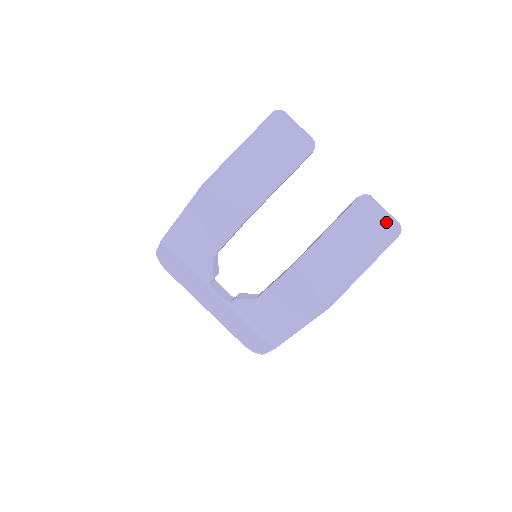
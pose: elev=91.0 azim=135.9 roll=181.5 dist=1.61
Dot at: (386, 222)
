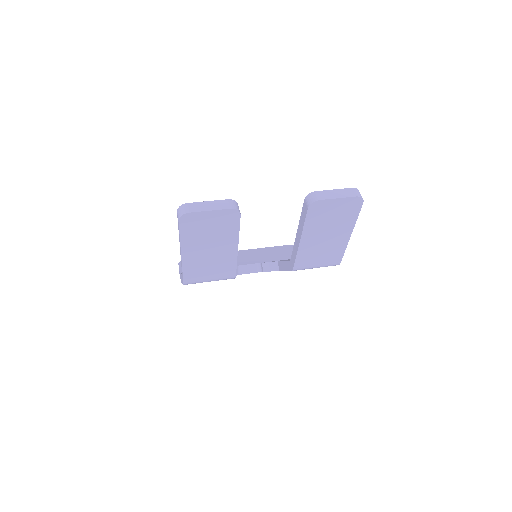
Dot at: (345, 204)
